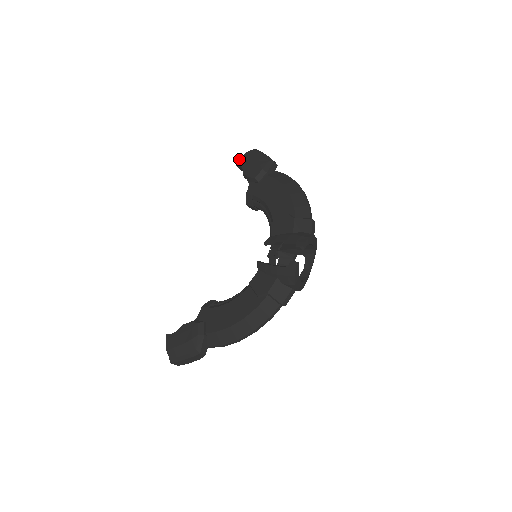
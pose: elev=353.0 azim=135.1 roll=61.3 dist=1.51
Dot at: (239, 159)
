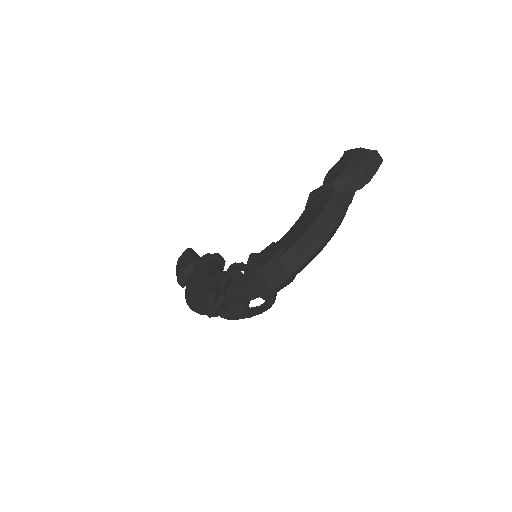
Dot at: occluded
